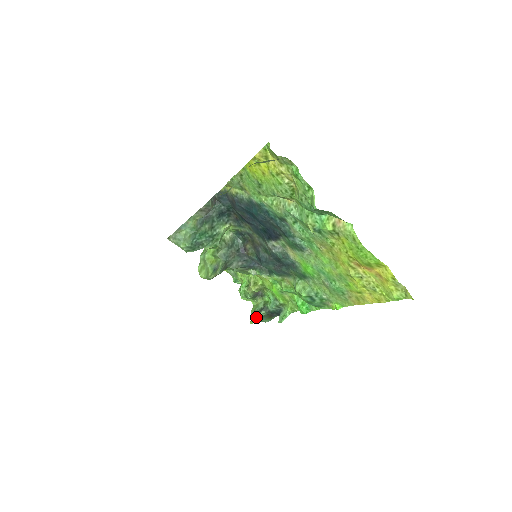
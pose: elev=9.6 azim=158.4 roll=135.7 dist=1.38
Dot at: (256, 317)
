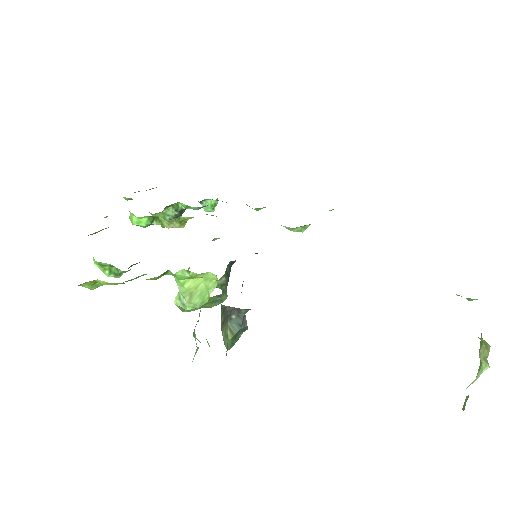
Dot at: occluded
